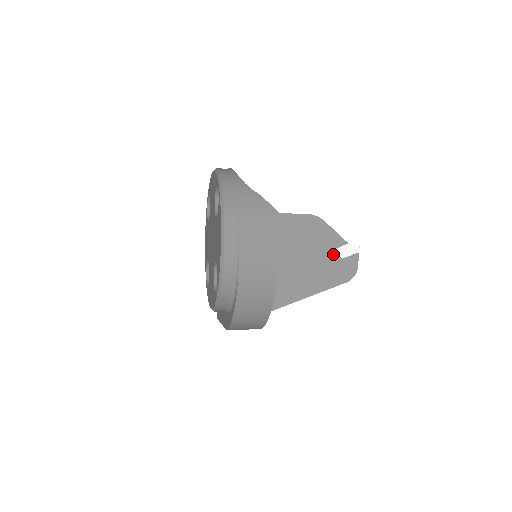
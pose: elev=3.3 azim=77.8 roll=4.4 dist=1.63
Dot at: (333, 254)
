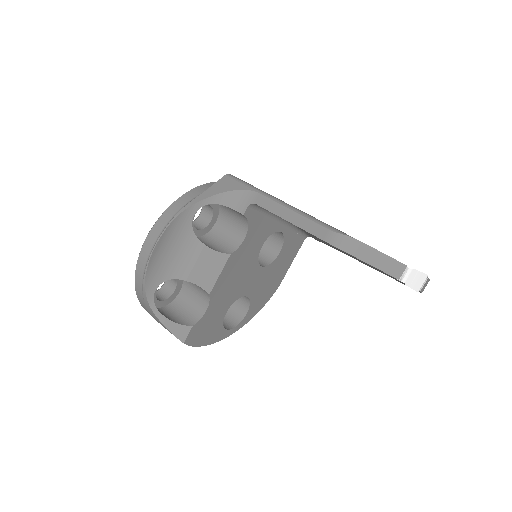
Dot at: occluded
